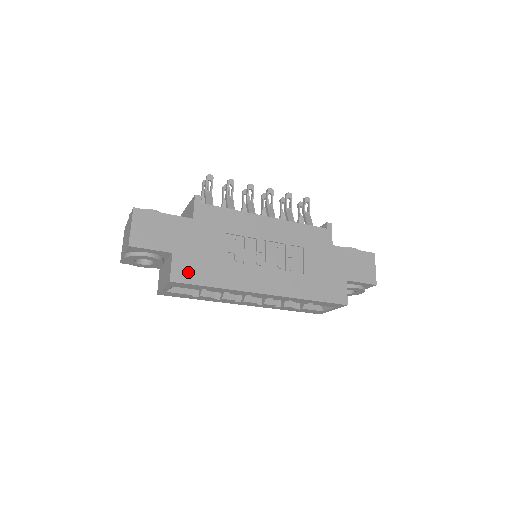
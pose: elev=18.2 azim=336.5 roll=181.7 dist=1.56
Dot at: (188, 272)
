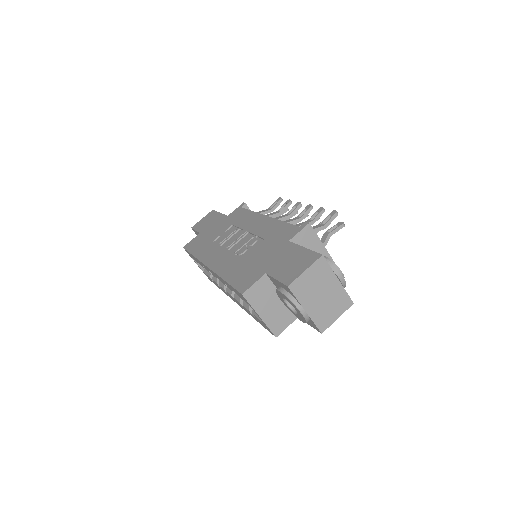
Dot at: (194, 244)
